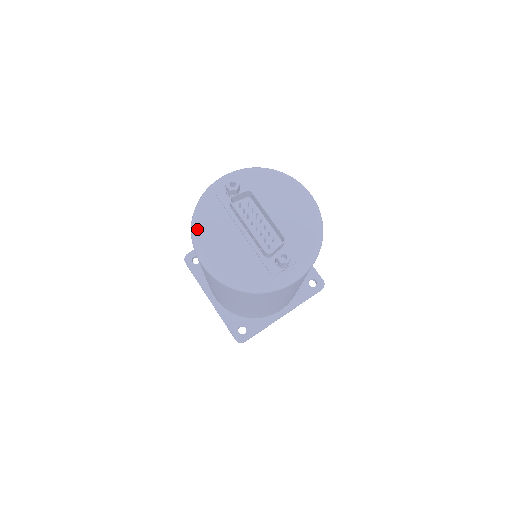
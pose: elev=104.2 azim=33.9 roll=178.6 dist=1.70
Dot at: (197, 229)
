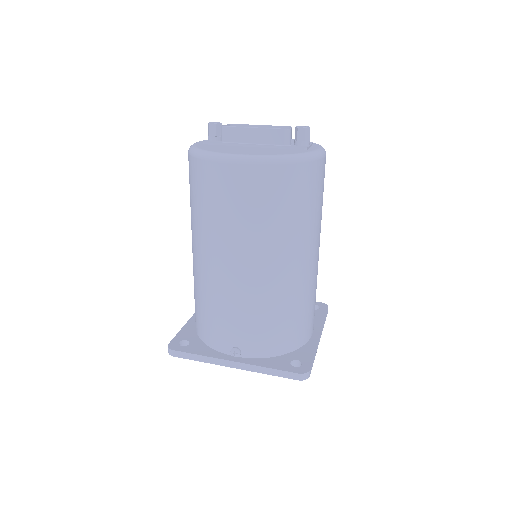
Dot at: (208, 151)
